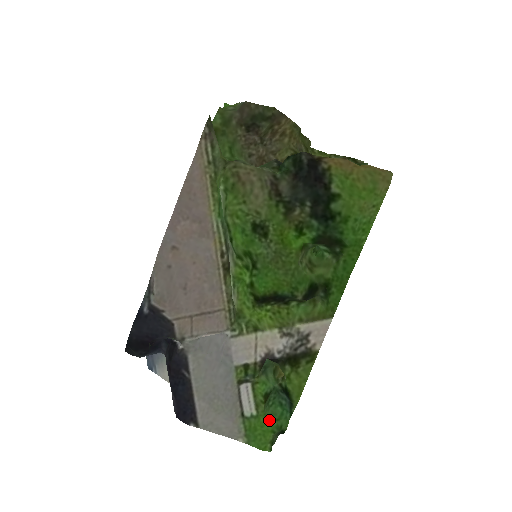
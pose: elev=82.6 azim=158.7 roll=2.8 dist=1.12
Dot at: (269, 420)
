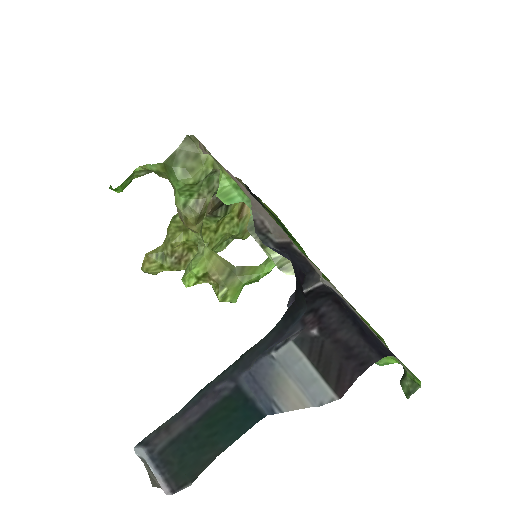
Dot at: (392, 361)
